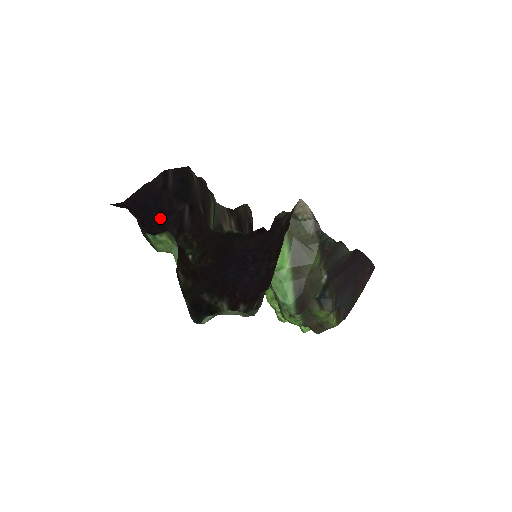
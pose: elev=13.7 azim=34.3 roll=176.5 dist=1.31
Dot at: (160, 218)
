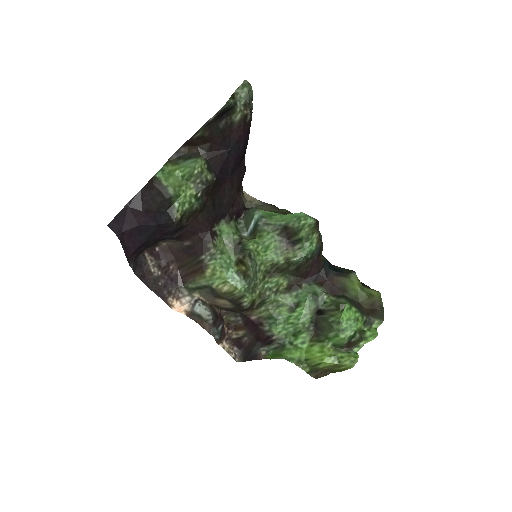
Dot at: (158, 229)
